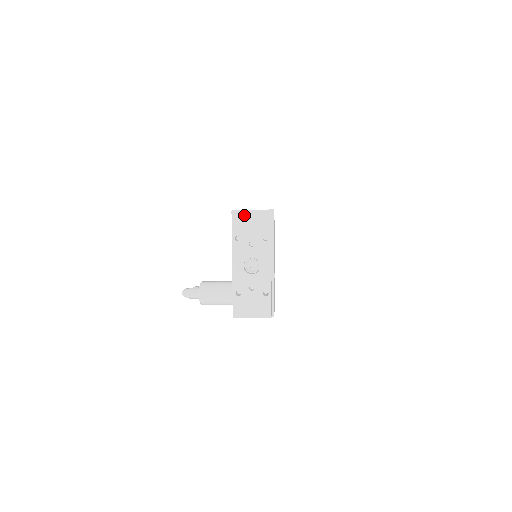
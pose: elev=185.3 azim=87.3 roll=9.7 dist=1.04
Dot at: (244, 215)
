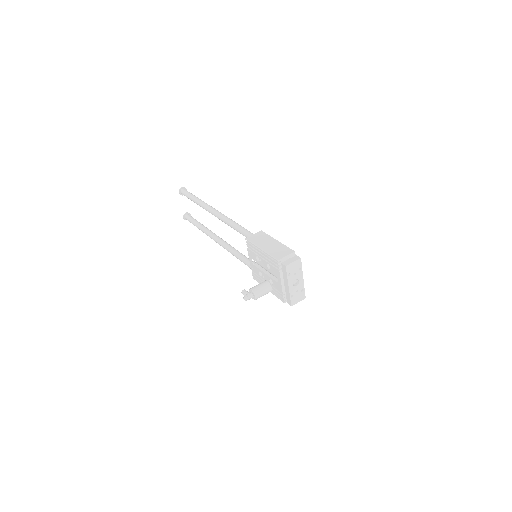
Dot at: (291, 264)
